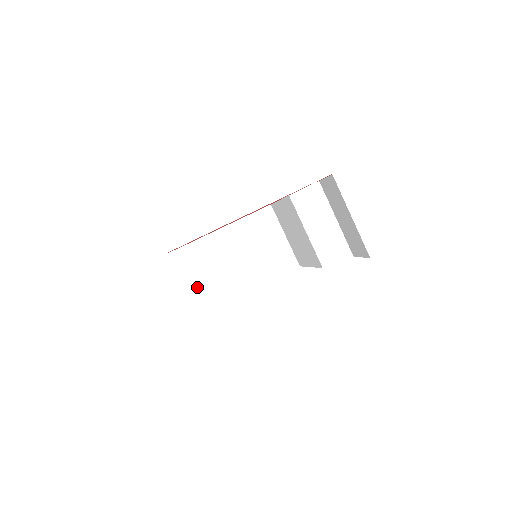
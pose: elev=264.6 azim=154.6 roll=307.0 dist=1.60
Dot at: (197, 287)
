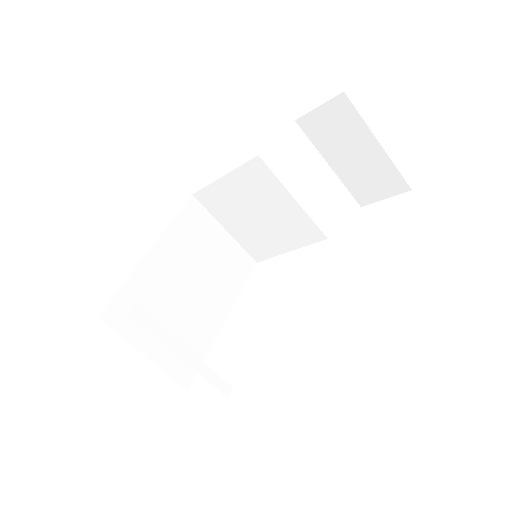
Dot at: (159, 354)
